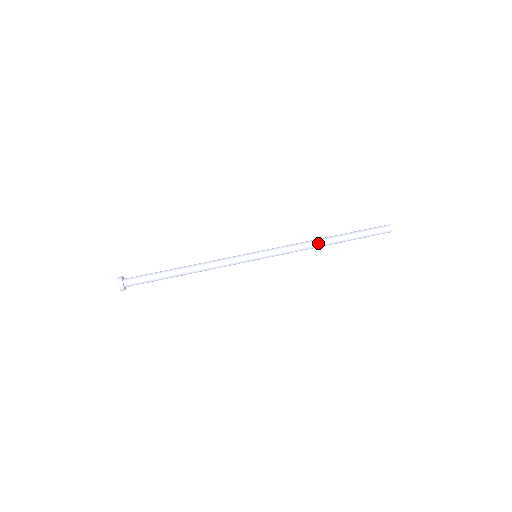
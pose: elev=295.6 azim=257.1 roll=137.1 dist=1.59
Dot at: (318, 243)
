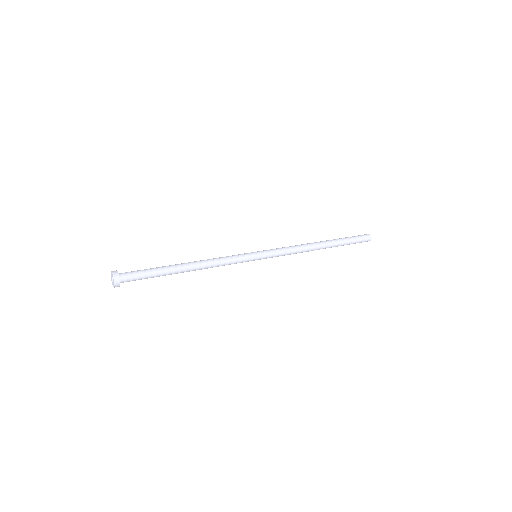
Dot at: (311, 244)
